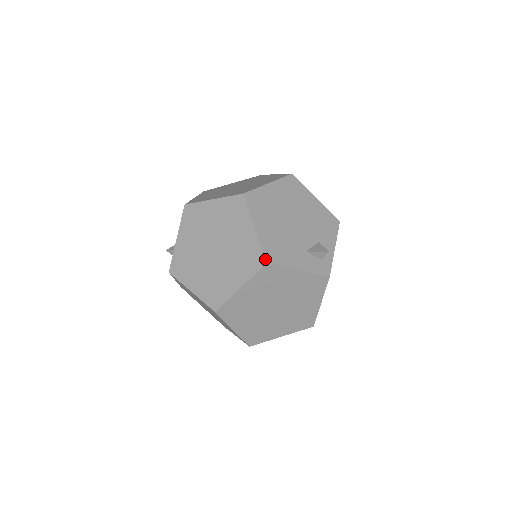
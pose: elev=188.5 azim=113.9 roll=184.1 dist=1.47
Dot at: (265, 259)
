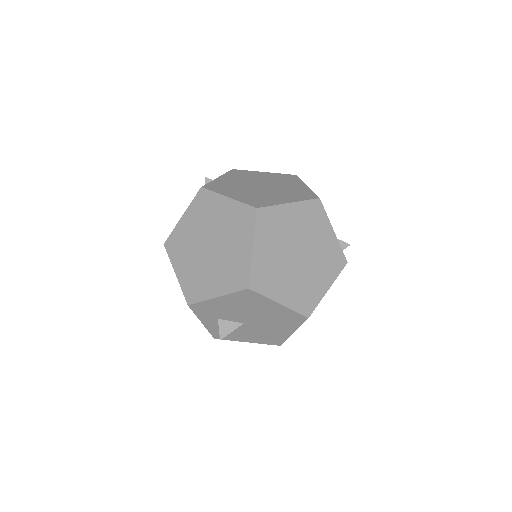
Dot at: occluded
